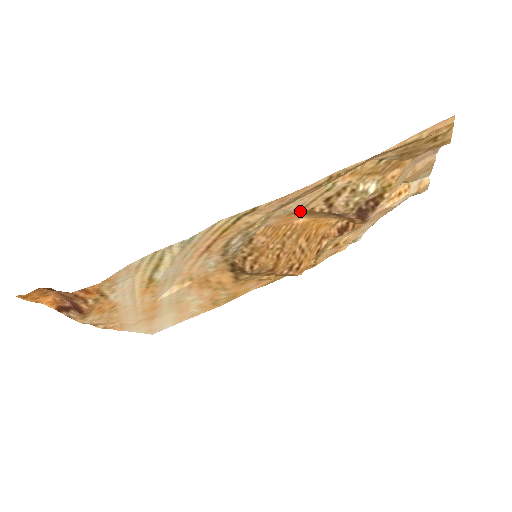
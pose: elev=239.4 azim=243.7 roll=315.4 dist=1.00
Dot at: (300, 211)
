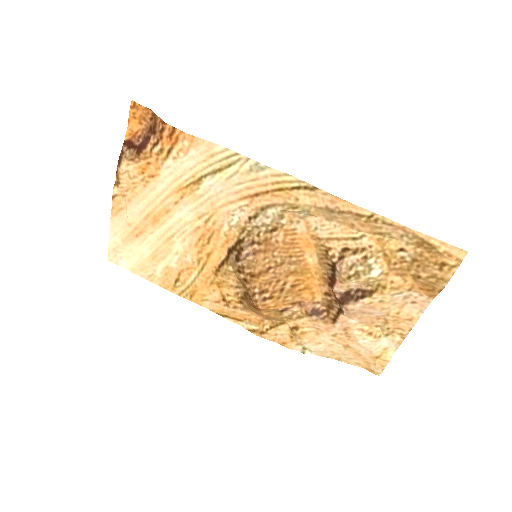
Dot at: (322, 241)
